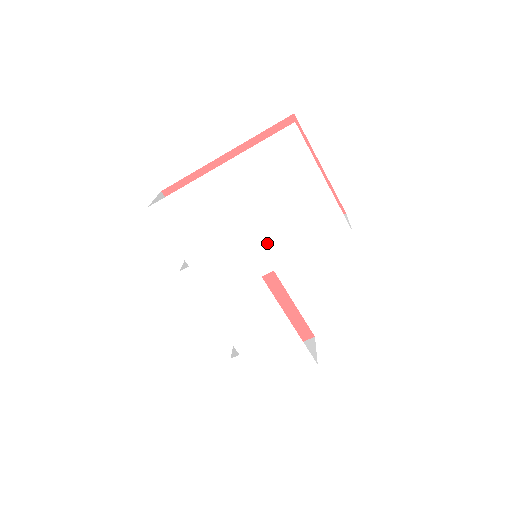
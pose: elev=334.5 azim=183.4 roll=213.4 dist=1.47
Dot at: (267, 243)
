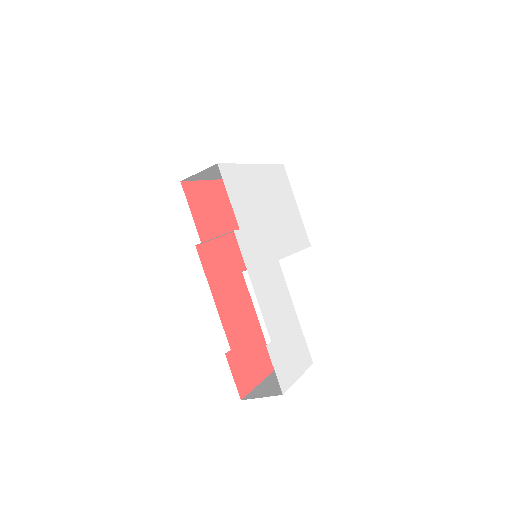
Dot at: (279, 233)
